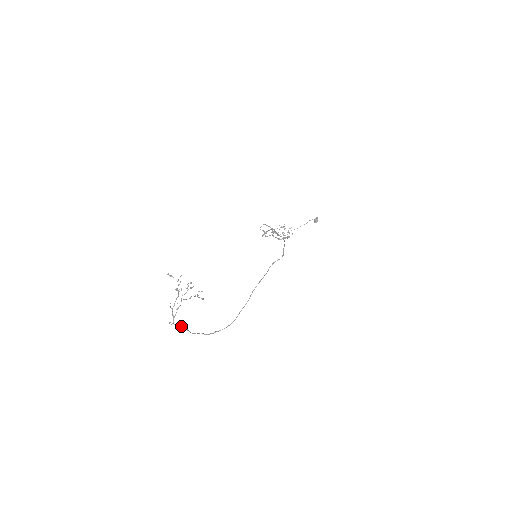
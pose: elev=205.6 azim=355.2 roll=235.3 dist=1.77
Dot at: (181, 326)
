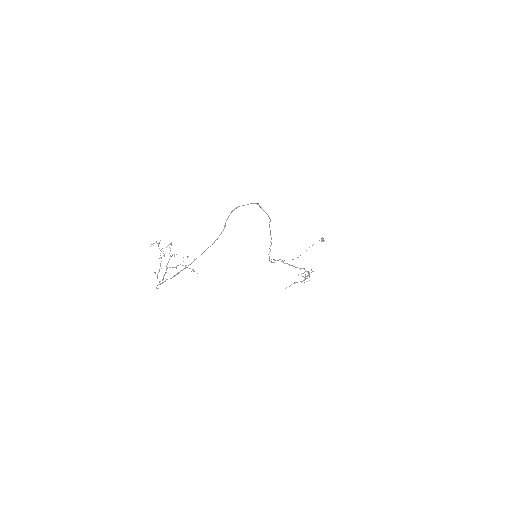
Dot at: (165, 280)
